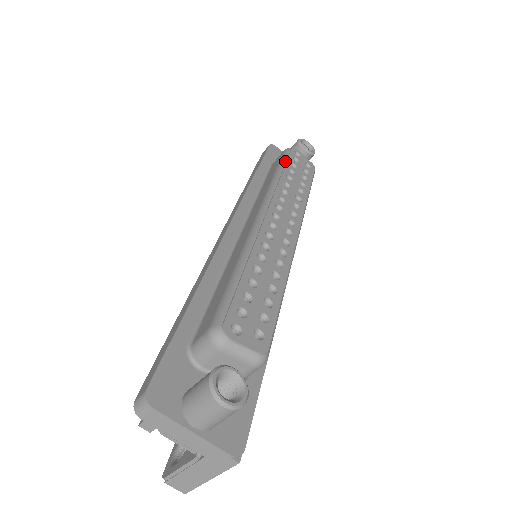
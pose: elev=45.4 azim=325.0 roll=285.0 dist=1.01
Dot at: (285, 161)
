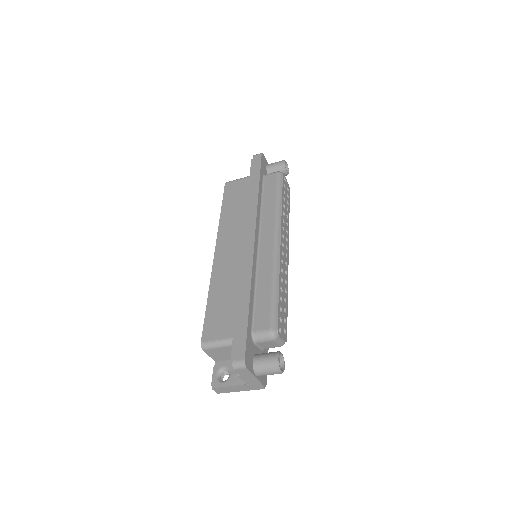
Dot at: (281, 189)
